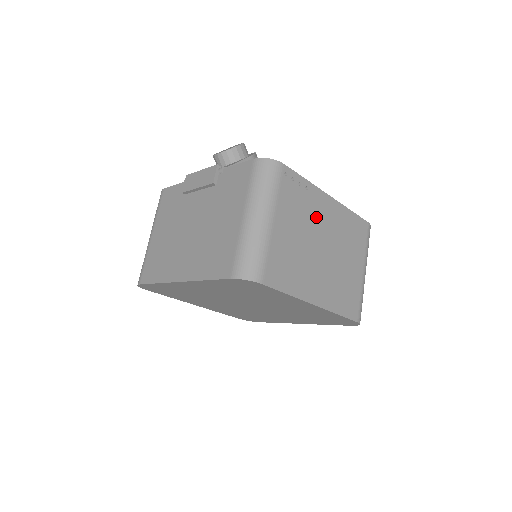
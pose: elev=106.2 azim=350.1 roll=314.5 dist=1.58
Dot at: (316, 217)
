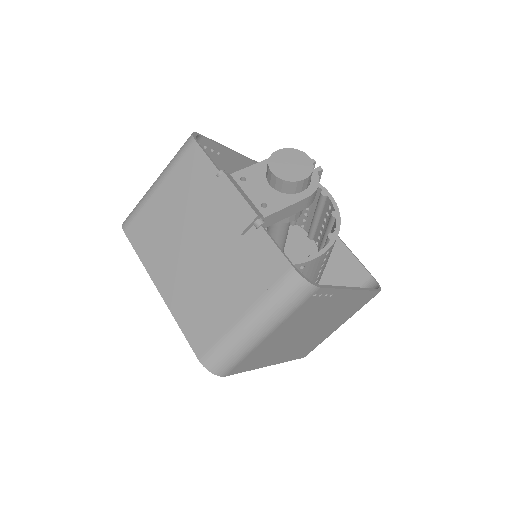
Dot at: (323, 311)
